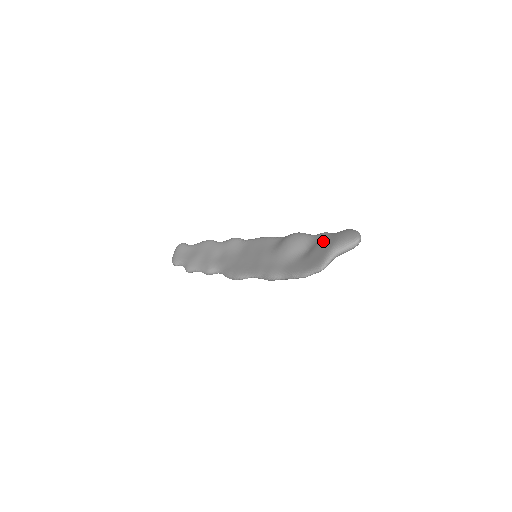
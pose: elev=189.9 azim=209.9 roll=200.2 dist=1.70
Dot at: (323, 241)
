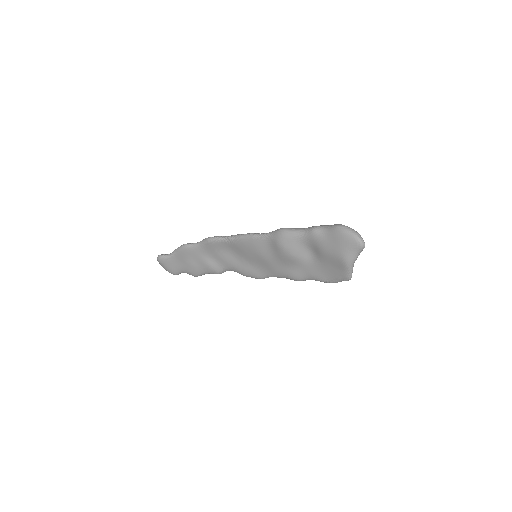
Dot at: (326, 250)
